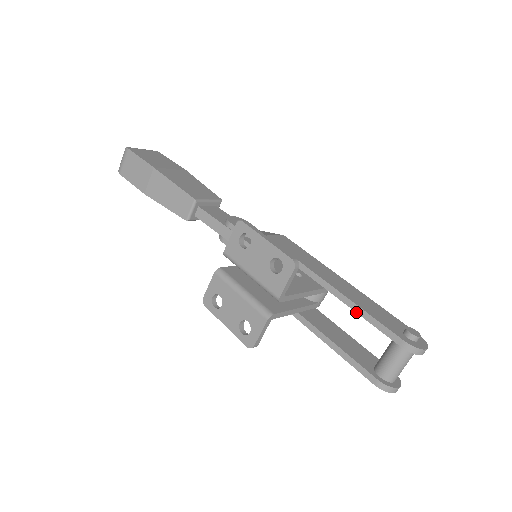
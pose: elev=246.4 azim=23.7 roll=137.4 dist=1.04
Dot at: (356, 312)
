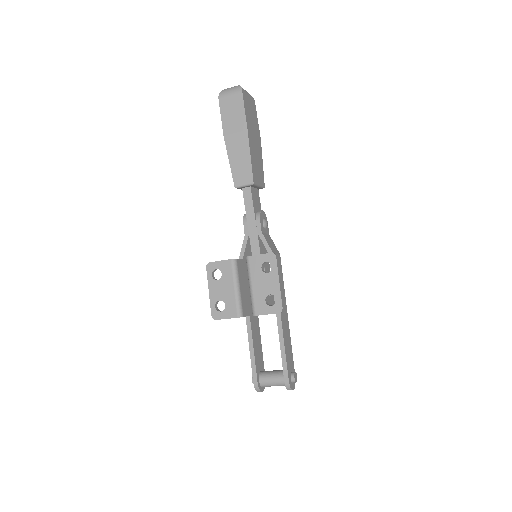
Dot at: (280, 345)
